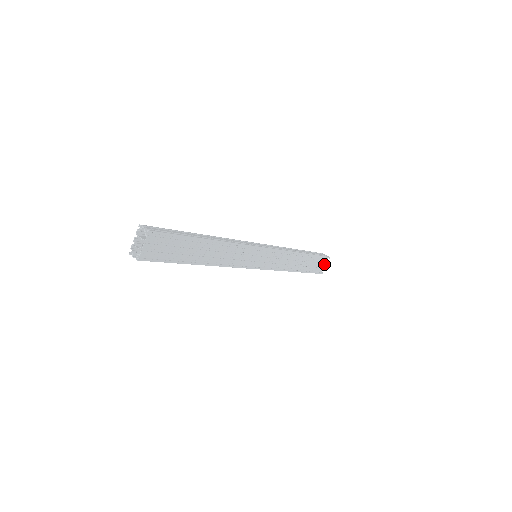
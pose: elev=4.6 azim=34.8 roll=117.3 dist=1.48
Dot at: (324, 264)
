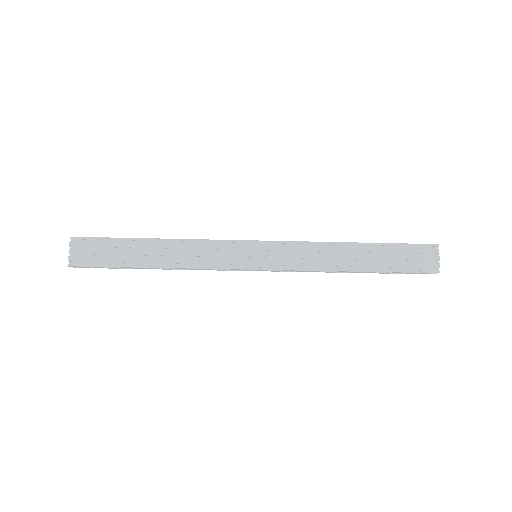
Dot at: (430, 256)
